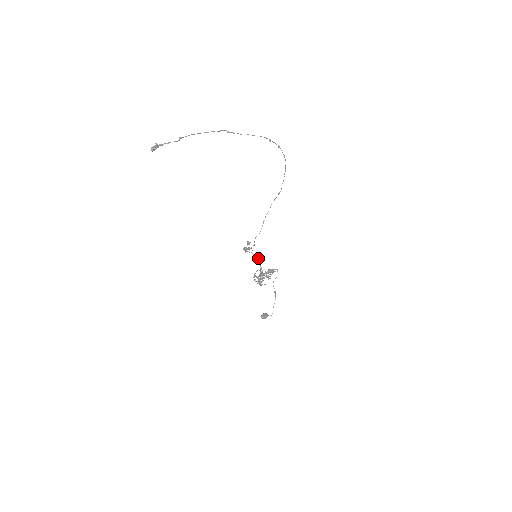
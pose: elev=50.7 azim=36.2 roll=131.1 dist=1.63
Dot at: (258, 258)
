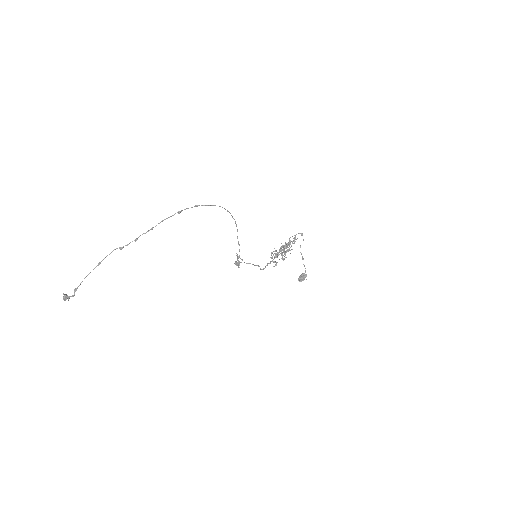
Dot at: (254, 265)
